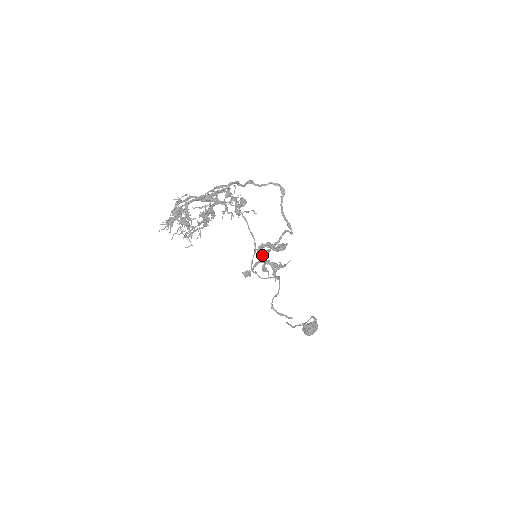
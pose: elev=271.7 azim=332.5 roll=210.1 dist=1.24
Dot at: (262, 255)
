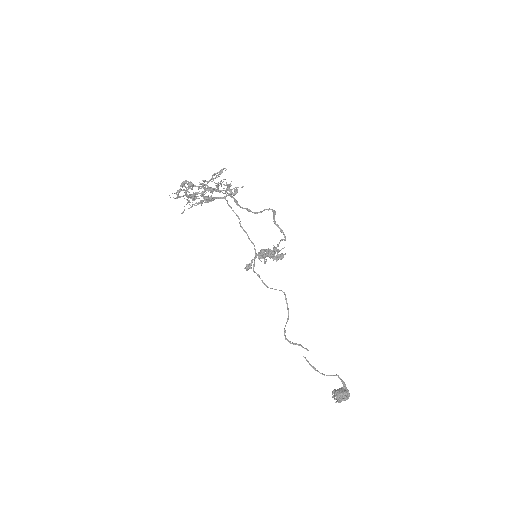
Dot at: (260, 250)
